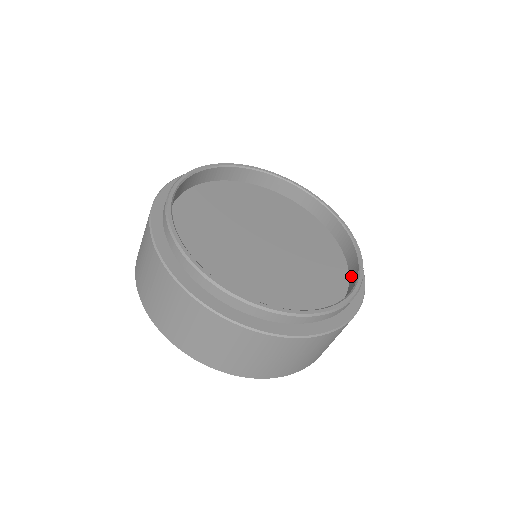
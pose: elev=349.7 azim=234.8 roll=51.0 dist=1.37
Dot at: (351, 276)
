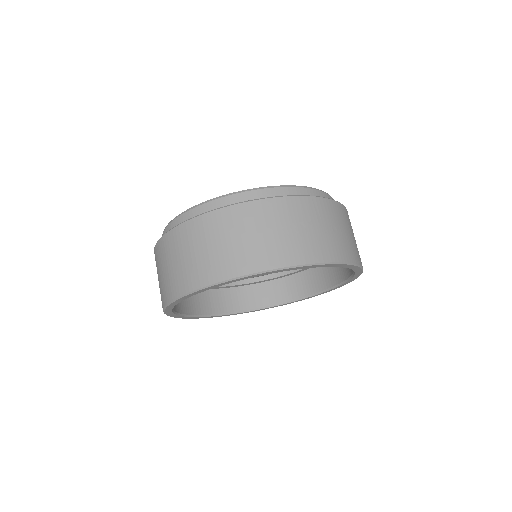
Dot at: occluded
